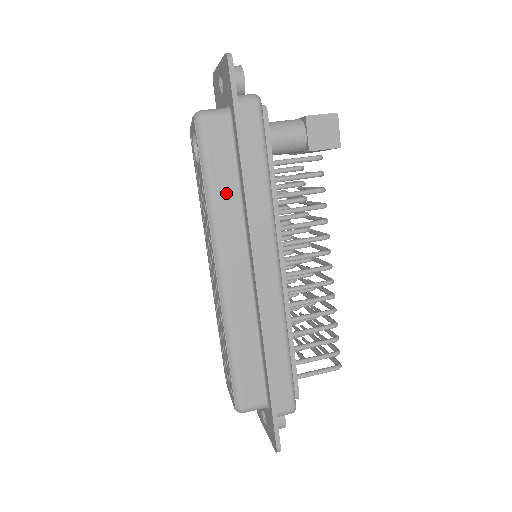
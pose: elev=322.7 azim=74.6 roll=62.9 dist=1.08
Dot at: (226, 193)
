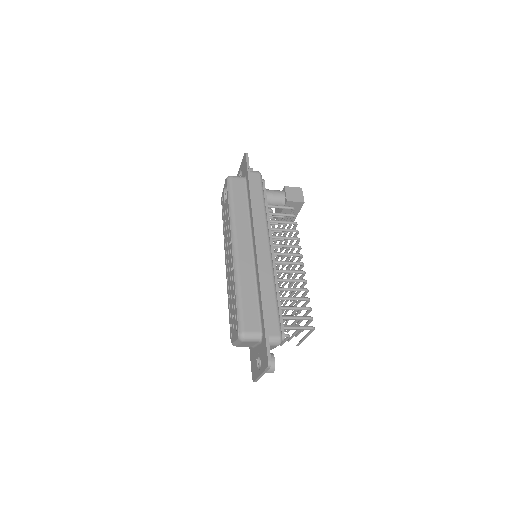
Dot at: (241, 209)
